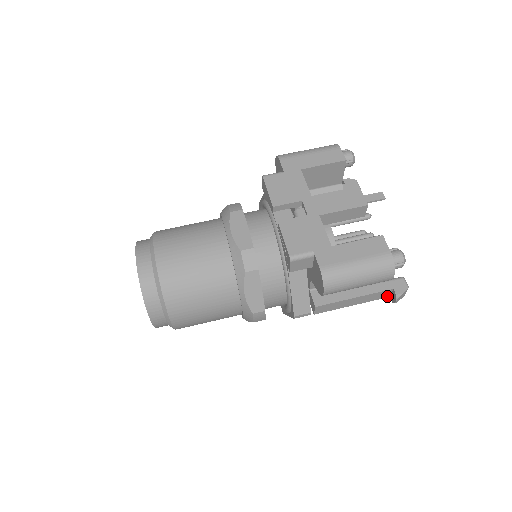
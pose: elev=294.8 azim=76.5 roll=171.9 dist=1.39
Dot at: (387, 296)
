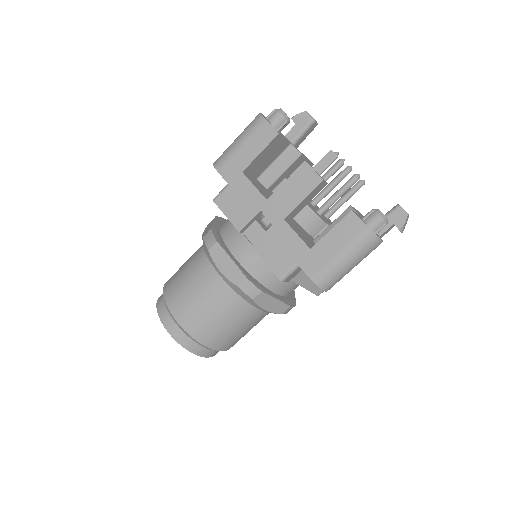
Dot at: (392, 227)
